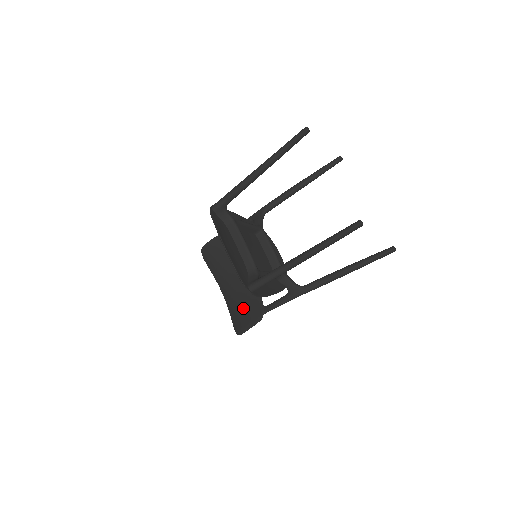
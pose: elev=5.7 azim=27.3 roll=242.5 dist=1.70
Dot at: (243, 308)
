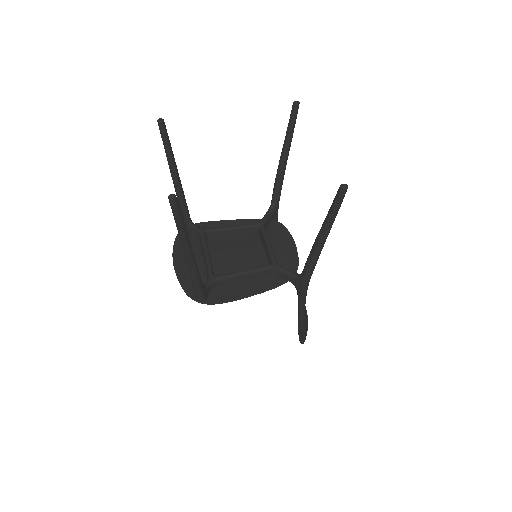
Dot at: occluded
